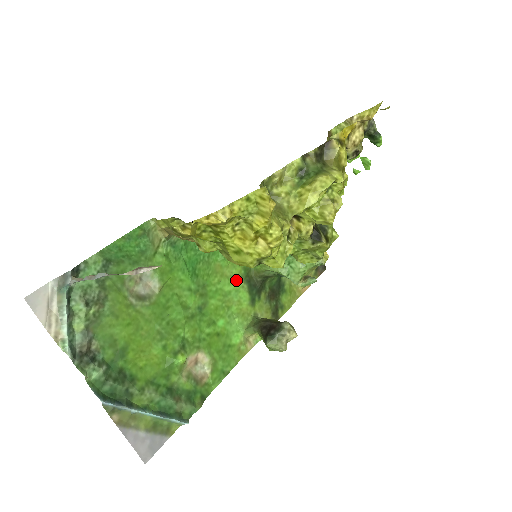
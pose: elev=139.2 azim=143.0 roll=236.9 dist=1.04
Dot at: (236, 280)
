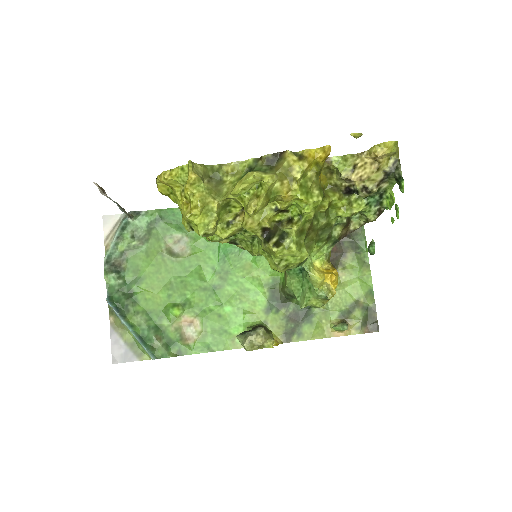
Dot at: (260, 284)
